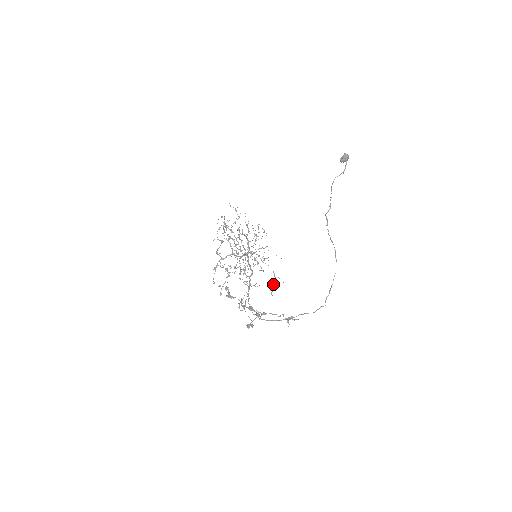
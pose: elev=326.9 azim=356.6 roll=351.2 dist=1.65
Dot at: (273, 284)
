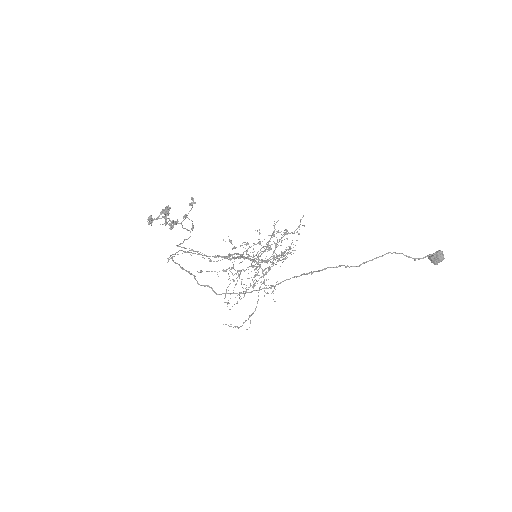
Dot at: (241, 326)
